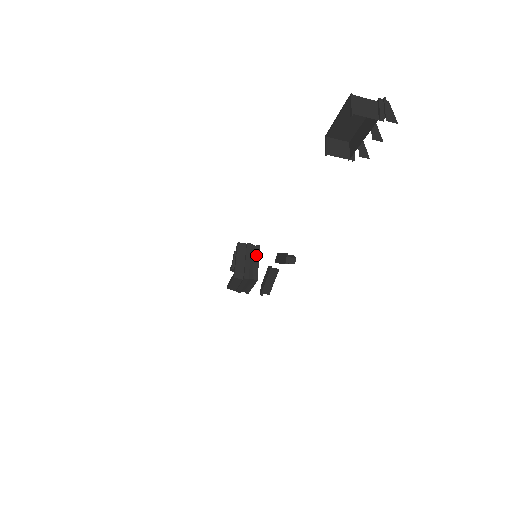
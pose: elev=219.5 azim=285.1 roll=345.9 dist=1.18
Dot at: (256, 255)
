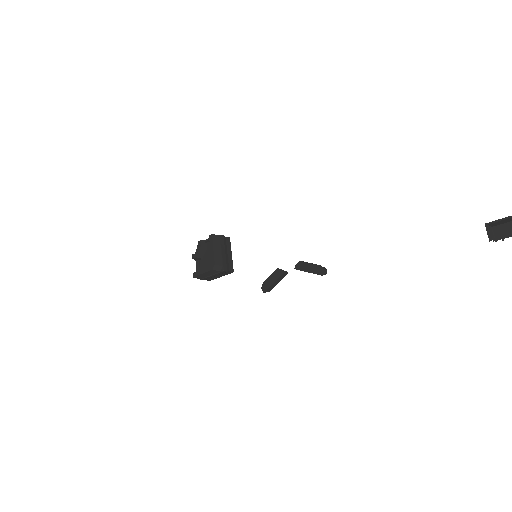
Dot at: (229, 247)
